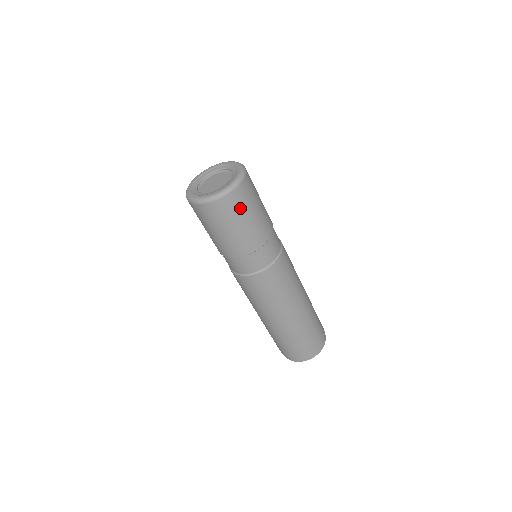
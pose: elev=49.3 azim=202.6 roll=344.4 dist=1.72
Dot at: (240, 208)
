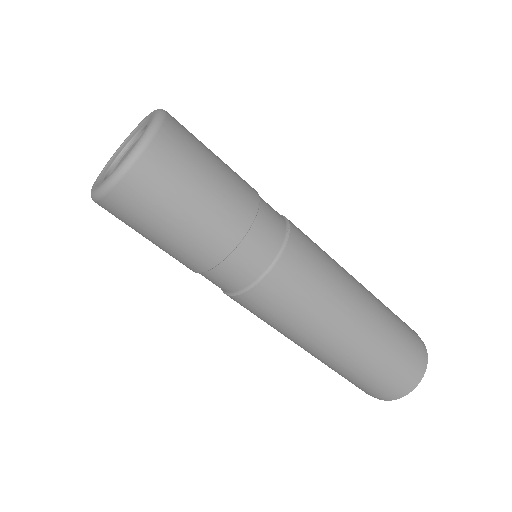
Dot at: (154, 201)
